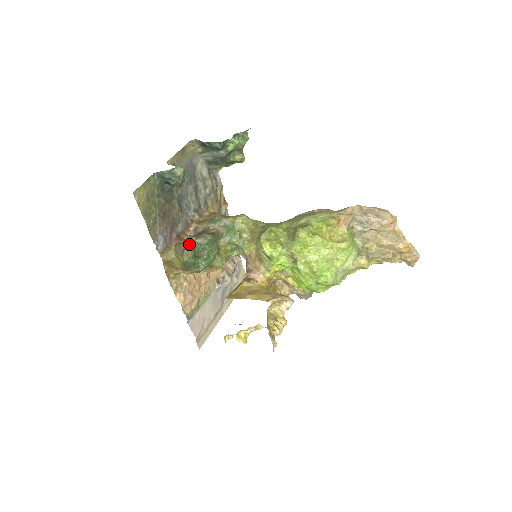
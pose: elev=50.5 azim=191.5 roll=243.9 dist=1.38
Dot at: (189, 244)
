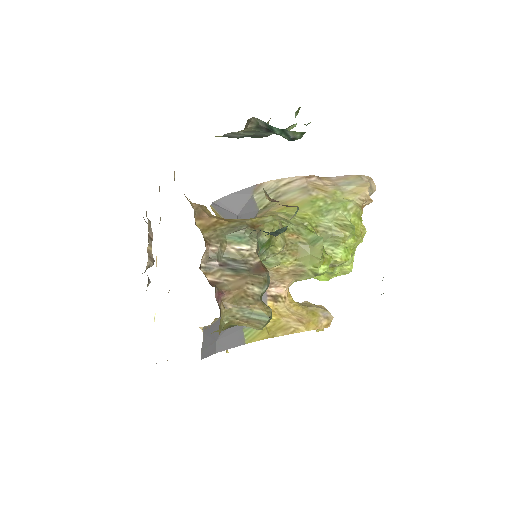
Dot at: (261, 304)
